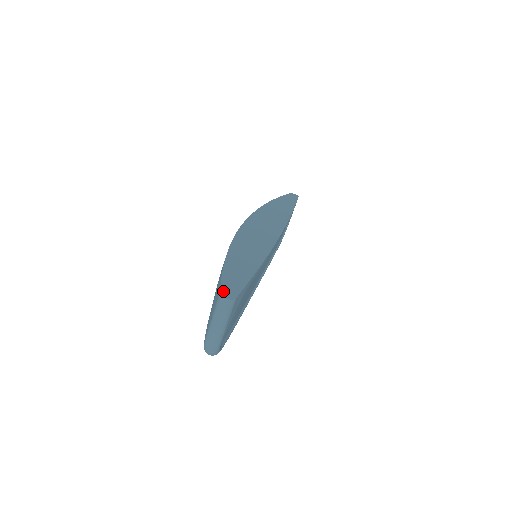
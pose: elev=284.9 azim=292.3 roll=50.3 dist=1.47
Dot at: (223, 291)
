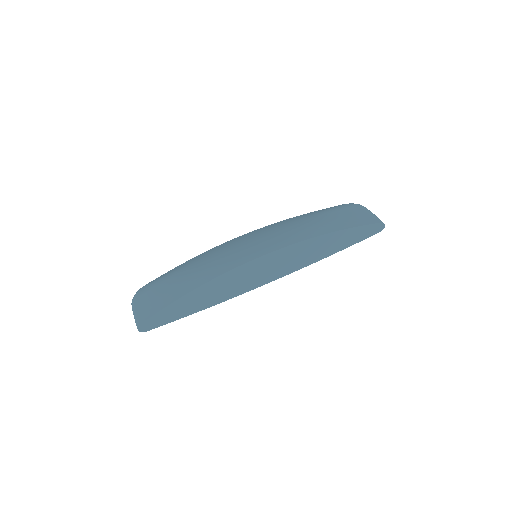
Dot at: (143, 325)
